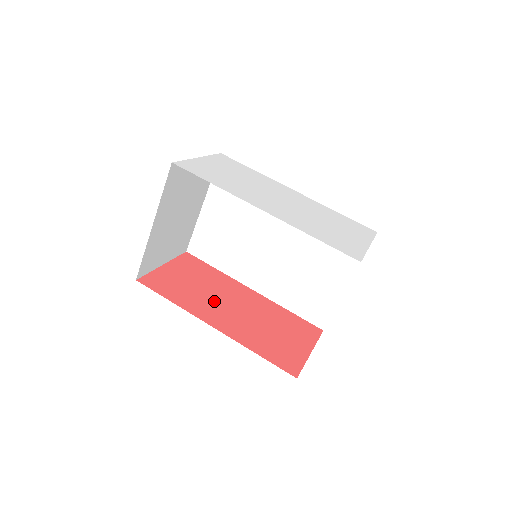
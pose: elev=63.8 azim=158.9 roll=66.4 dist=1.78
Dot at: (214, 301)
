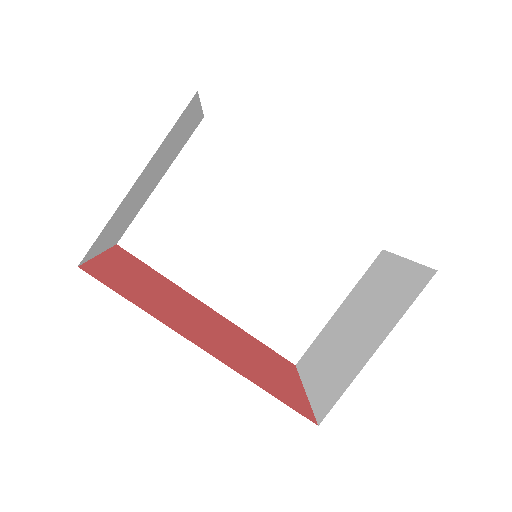
Dot at: (183, 314)
